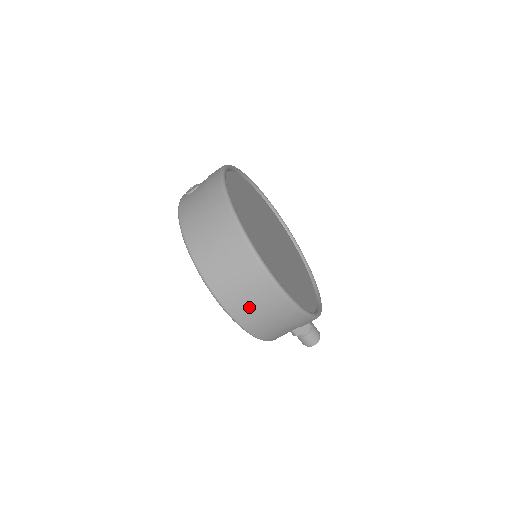
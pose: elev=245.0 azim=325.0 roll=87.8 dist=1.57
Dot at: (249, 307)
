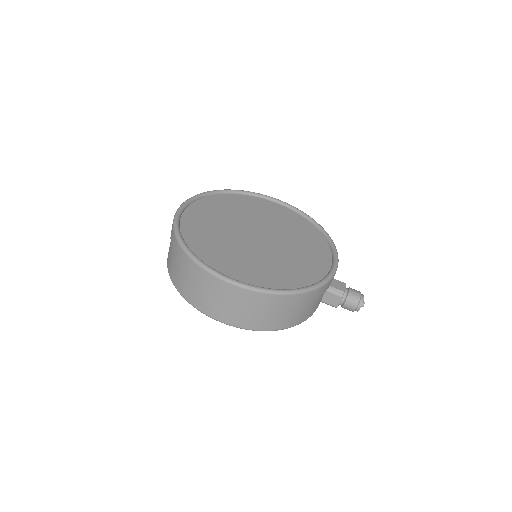
Dot at: (232, 311)
